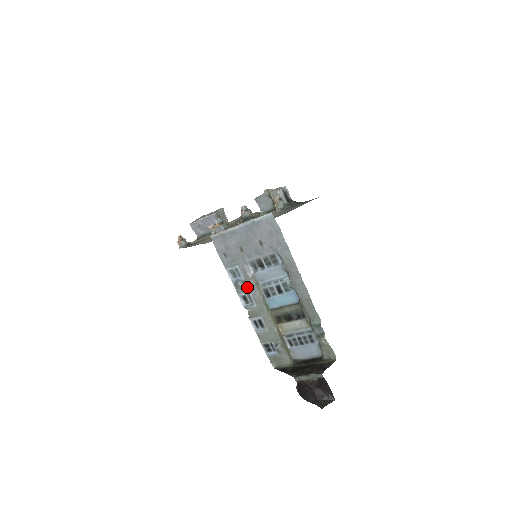
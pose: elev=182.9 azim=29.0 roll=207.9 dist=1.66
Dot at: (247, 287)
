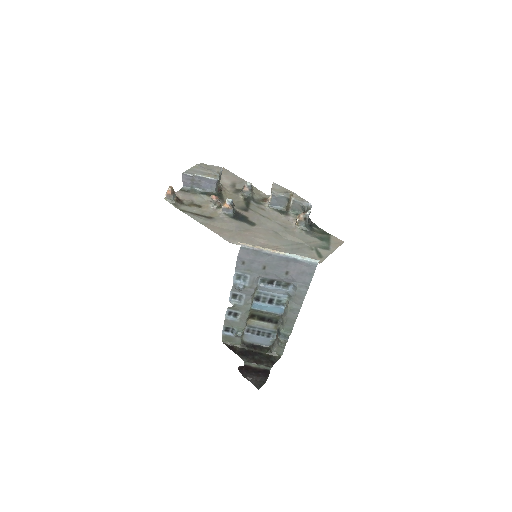
Dot at: (245, 291)
